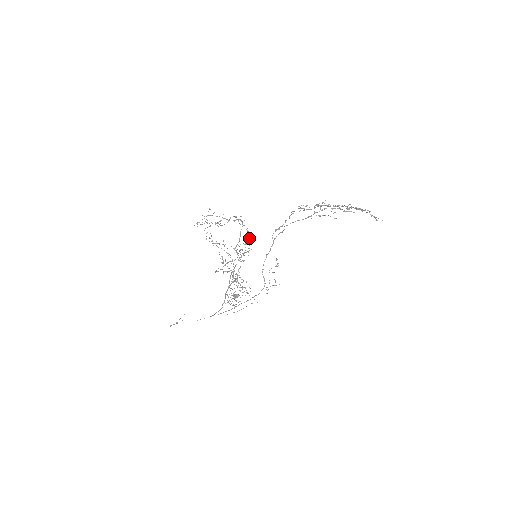
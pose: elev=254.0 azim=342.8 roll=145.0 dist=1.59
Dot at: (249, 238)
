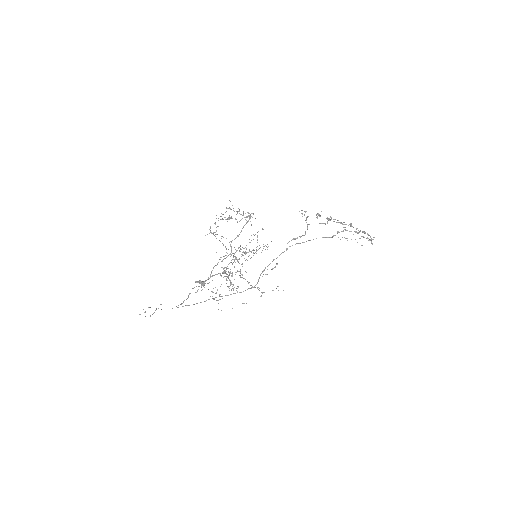
Dot at: occluded
